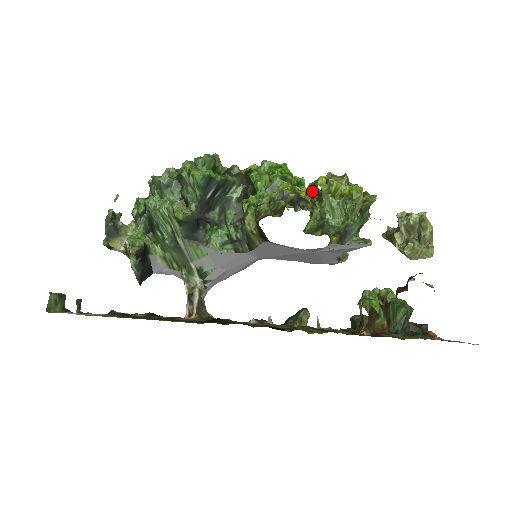
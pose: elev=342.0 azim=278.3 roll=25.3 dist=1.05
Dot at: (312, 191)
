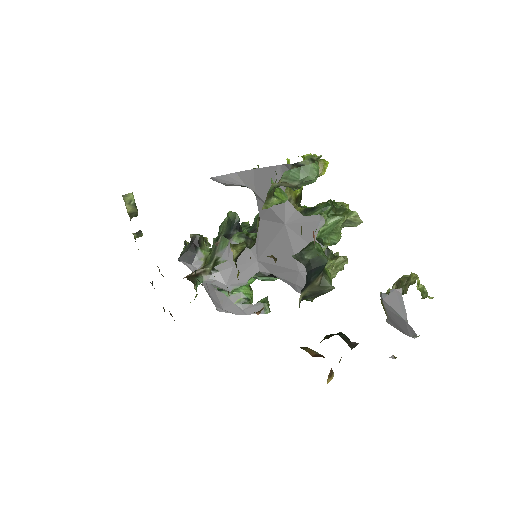
Dot at: occluded
